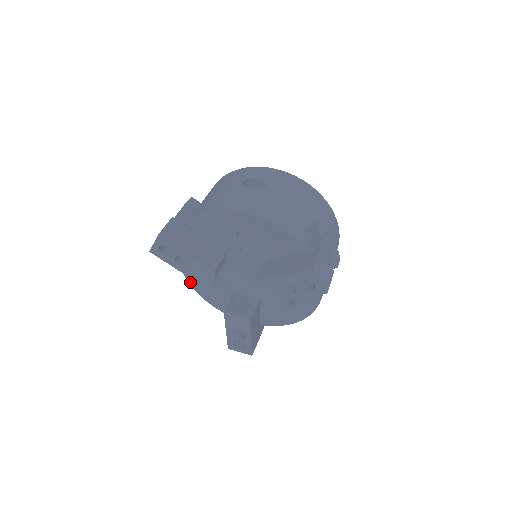
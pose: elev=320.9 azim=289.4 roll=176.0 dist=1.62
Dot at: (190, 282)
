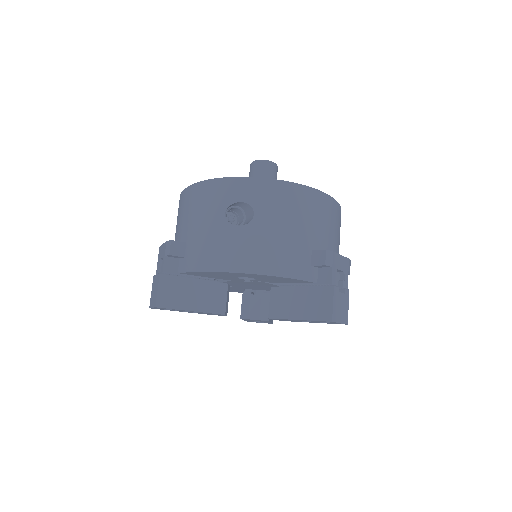
Dot at: occluded
